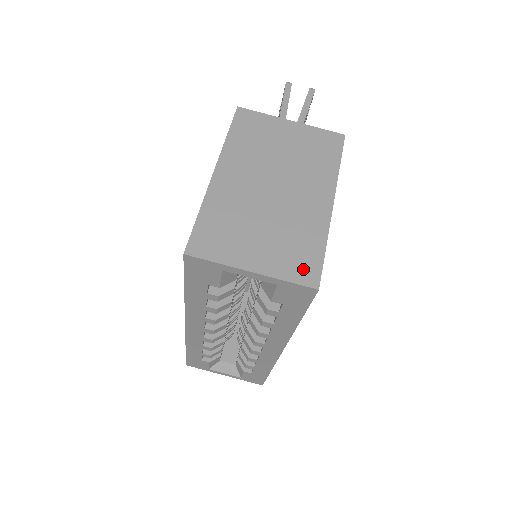
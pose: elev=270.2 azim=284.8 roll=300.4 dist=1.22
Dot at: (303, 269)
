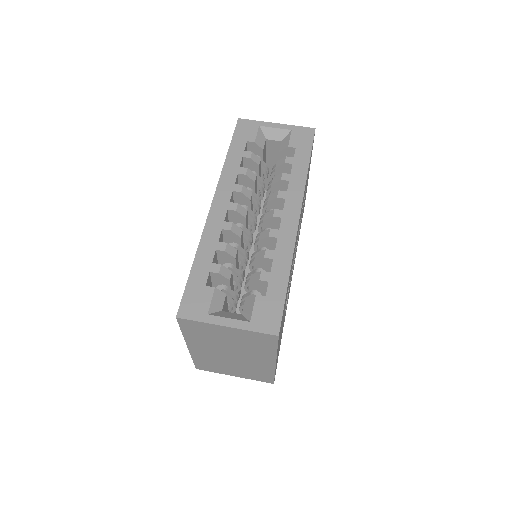
Dot at: occluded
